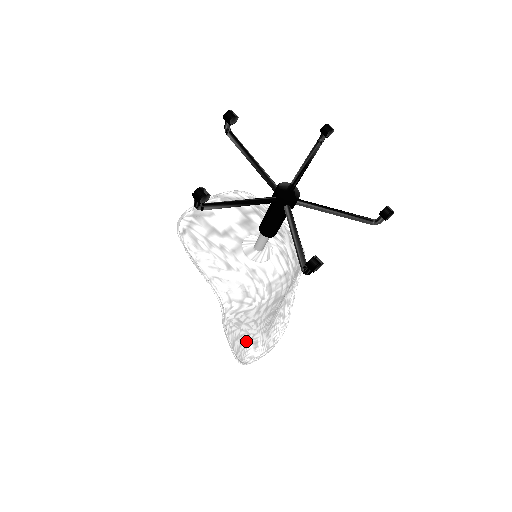
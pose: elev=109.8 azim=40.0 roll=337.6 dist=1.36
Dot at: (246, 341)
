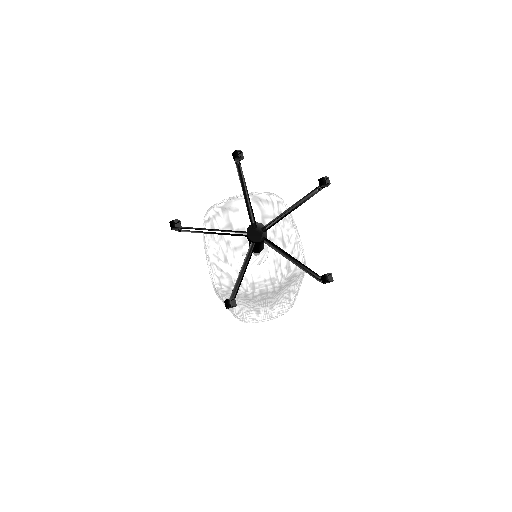
Dot at: (248, 308)
